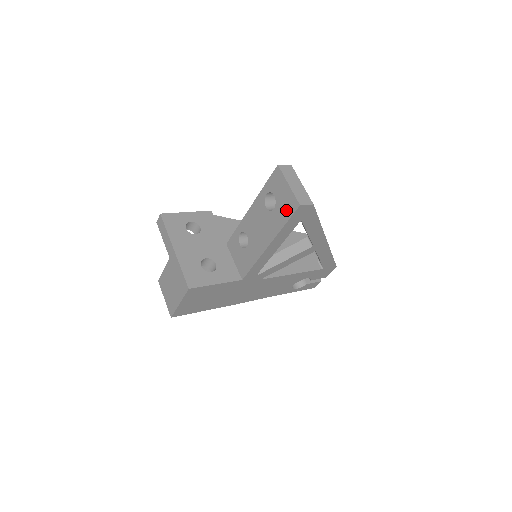
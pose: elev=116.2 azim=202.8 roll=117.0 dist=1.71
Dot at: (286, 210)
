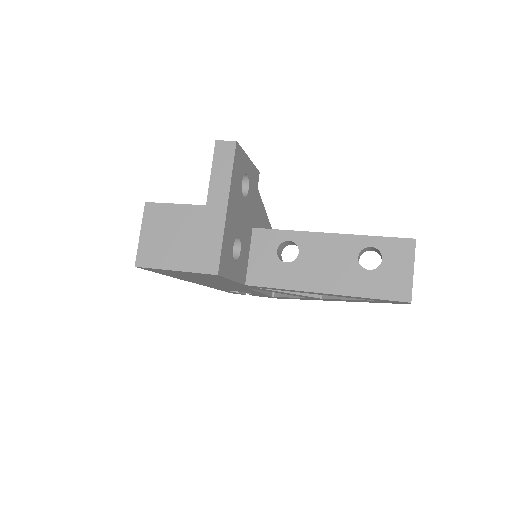
Dot at: (387, 288)
